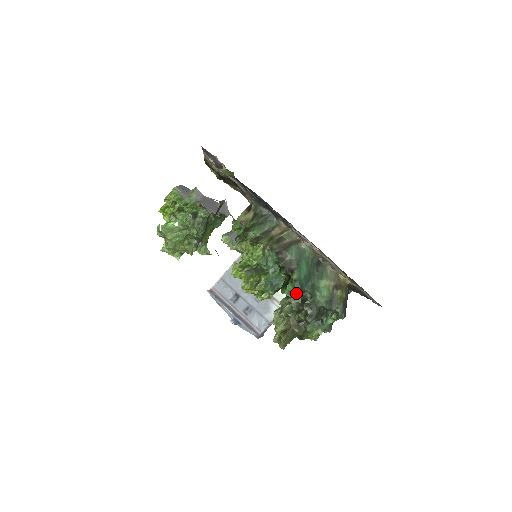
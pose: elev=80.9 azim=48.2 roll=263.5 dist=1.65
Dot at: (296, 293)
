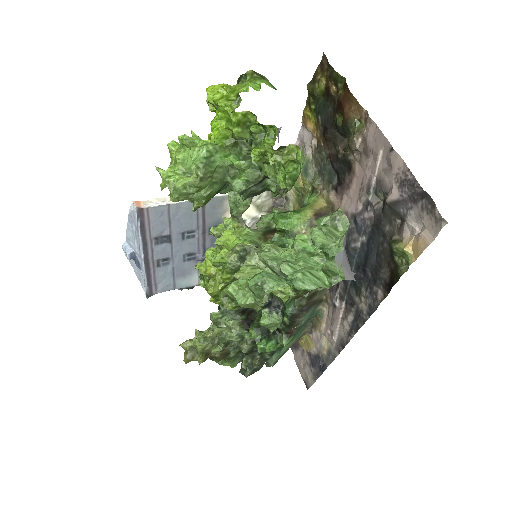
Dot at: occluded
